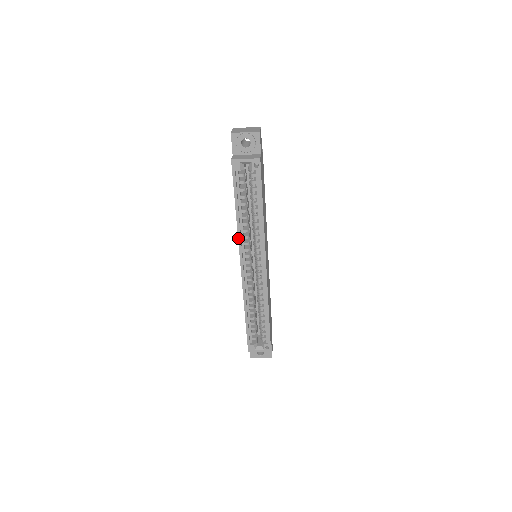
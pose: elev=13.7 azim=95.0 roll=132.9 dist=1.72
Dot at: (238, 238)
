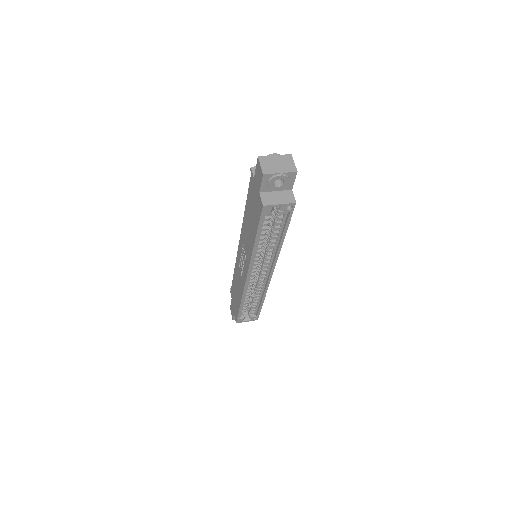
Dot at: (250, 260)
